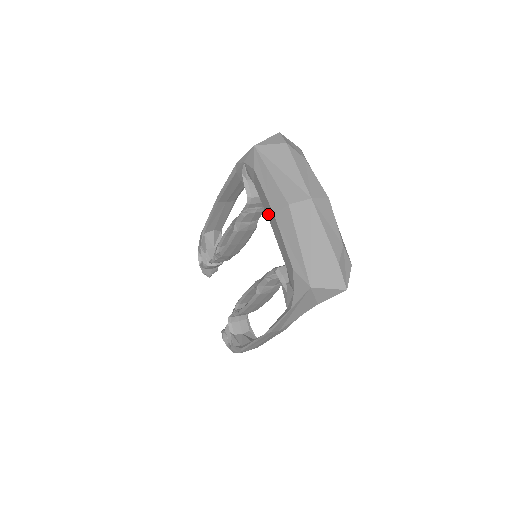
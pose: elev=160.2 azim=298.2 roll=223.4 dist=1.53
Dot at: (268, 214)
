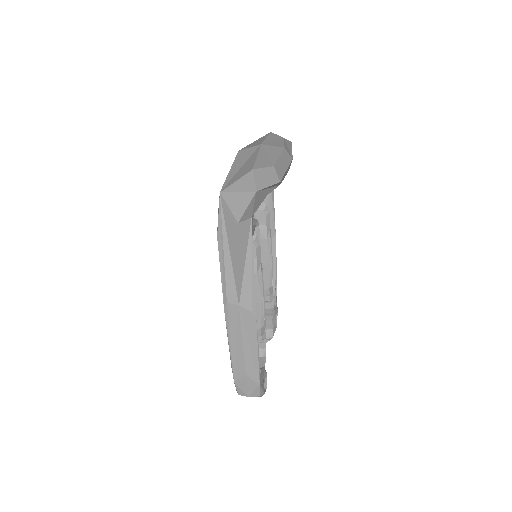
Dot at: occluded
